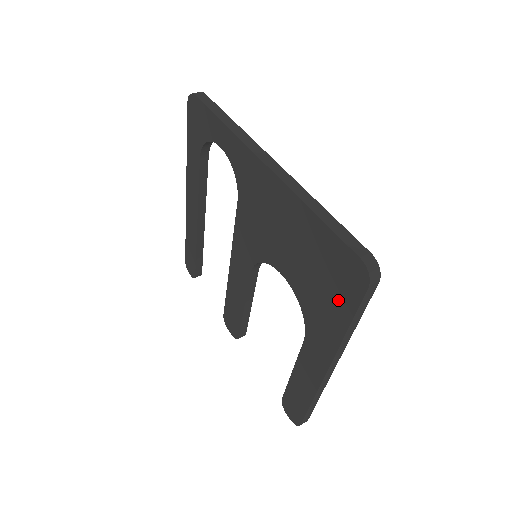
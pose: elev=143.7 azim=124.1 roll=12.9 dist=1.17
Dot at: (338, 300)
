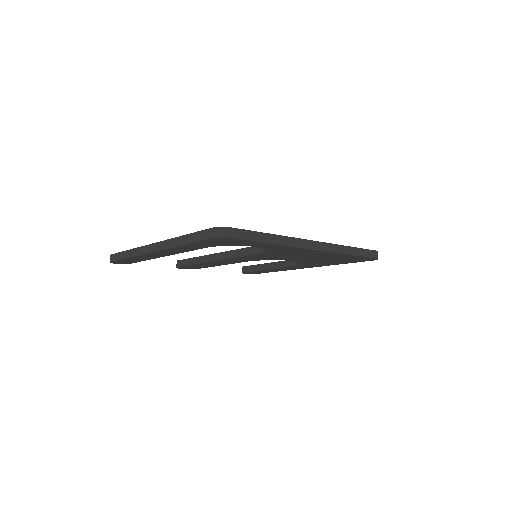
Dot at: (344, 262)
